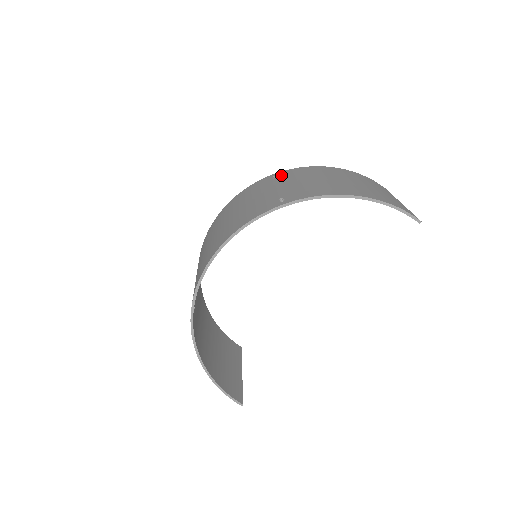
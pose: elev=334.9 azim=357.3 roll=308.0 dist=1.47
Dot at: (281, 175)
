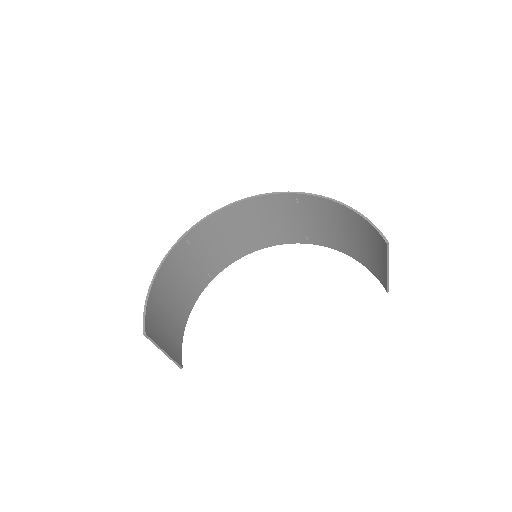
Dot at: (313, 236)
